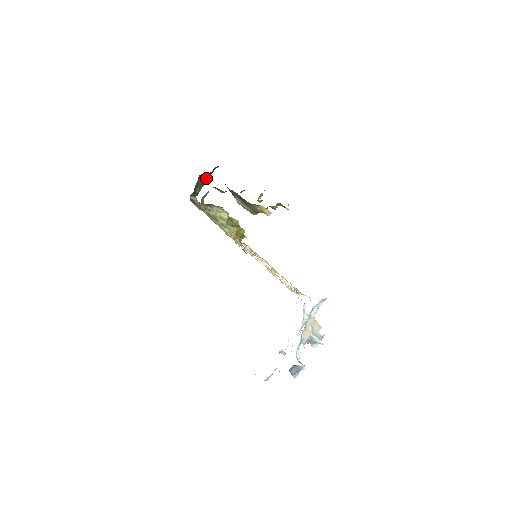
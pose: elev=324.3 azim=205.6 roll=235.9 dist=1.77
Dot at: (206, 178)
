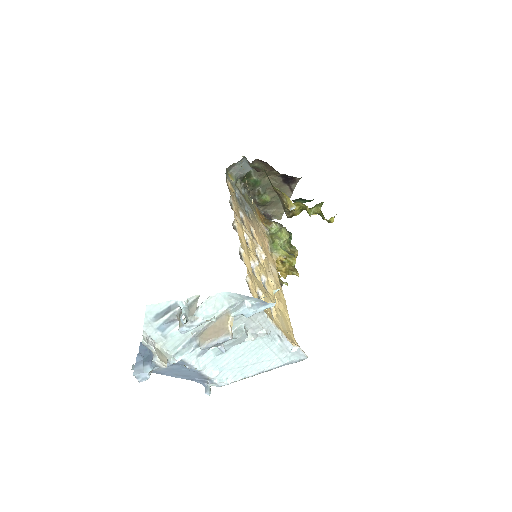
Dot at: (282, 188)
